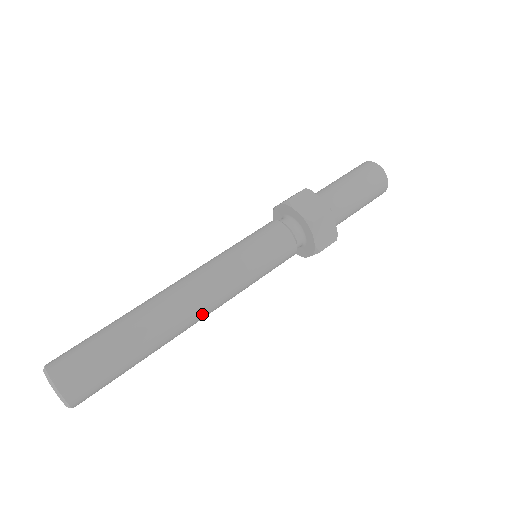
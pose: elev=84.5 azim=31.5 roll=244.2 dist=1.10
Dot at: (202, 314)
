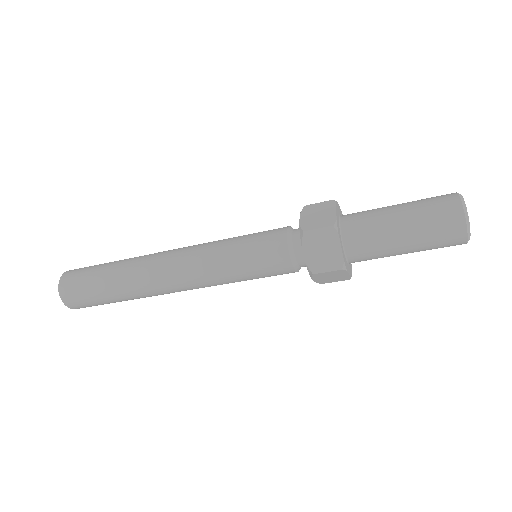
Dot at: occluded
